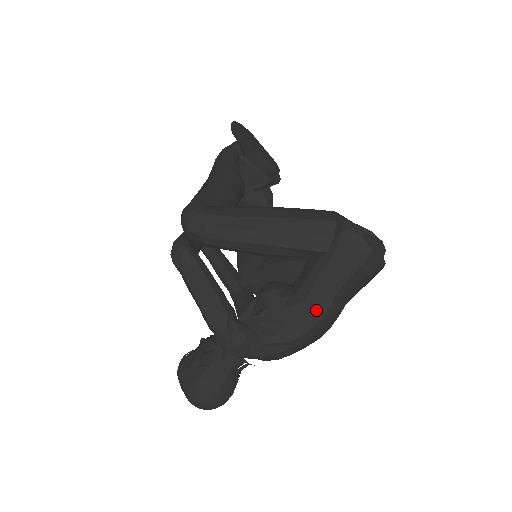
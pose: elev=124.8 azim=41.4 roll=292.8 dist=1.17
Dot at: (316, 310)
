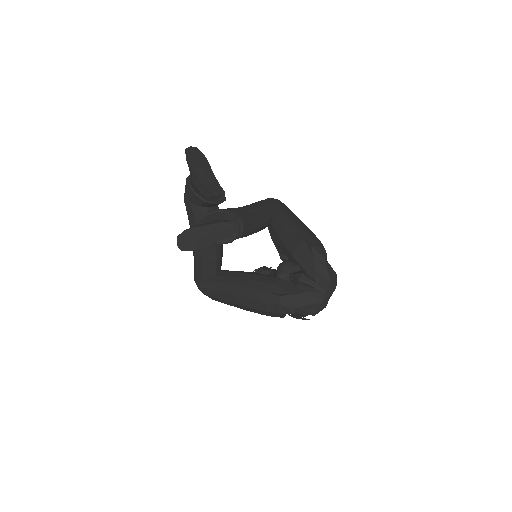
Dot at: occluded
